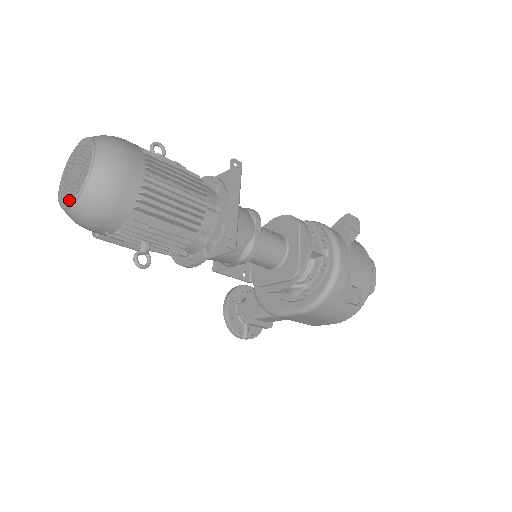
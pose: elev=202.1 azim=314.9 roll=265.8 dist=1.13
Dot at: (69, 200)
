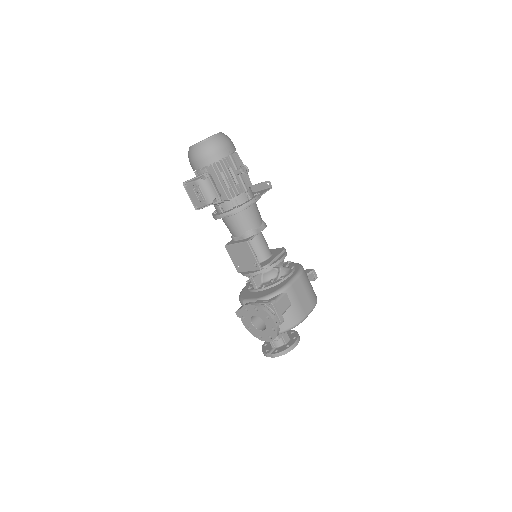
Dot at: (214, 135)
